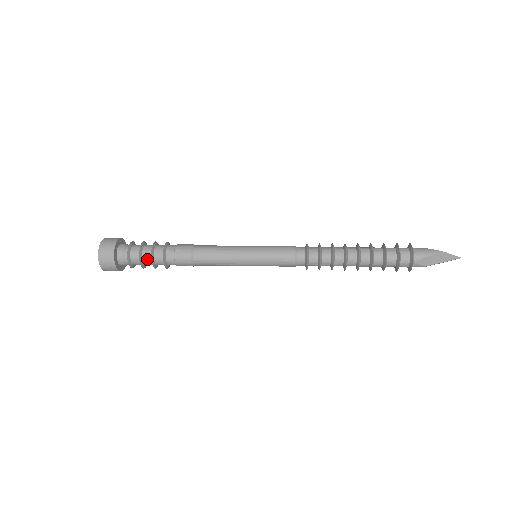
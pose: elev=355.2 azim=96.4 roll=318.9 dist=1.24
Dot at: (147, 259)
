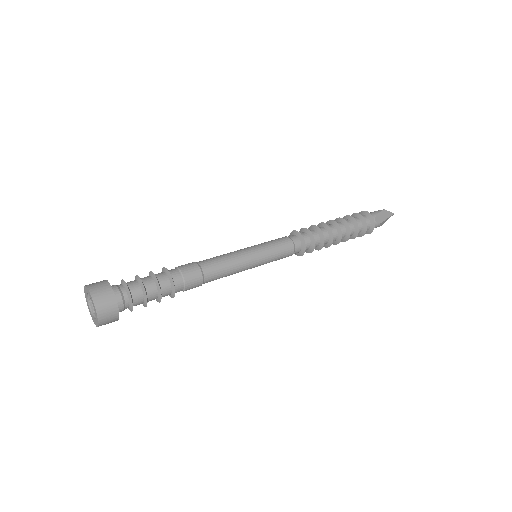
Dot at: (151, 288)
